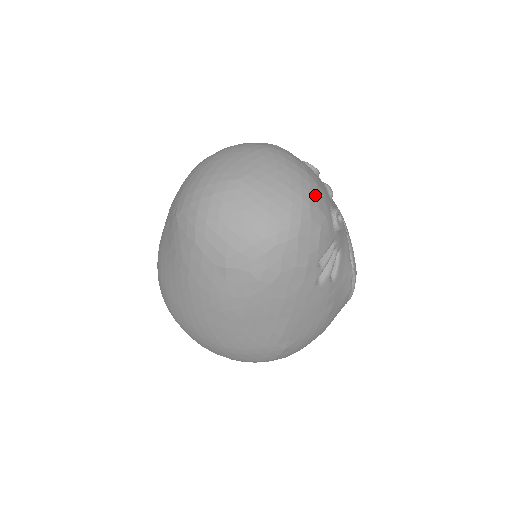
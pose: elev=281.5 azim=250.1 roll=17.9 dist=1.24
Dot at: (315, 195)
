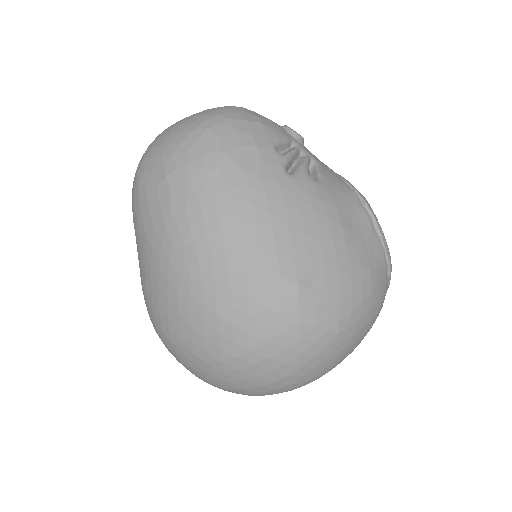
Dot at: occluded
